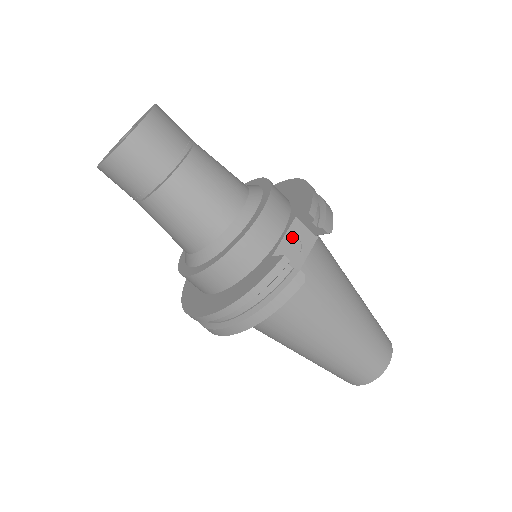
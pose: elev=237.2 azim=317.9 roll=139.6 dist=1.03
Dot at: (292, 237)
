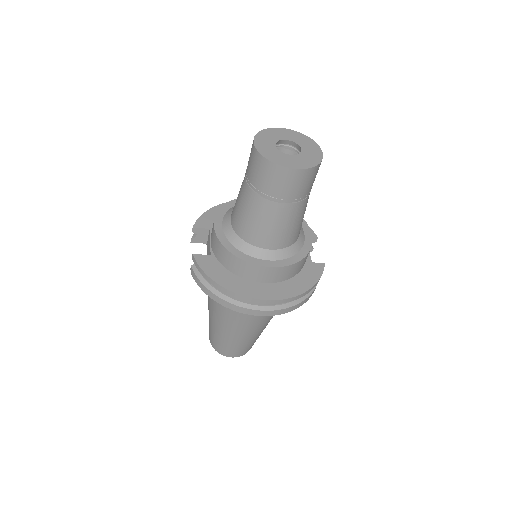
Dot at: occluded
